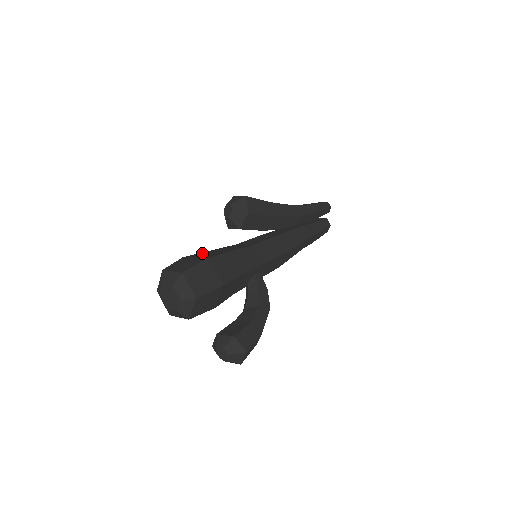
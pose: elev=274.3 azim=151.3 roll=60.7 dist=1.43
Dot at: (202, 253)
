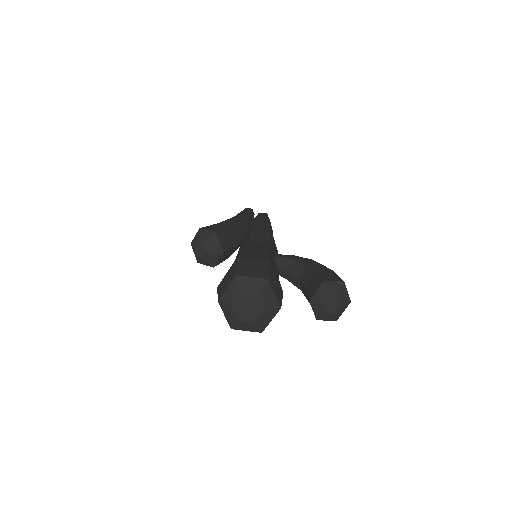
Dot at: occluded
